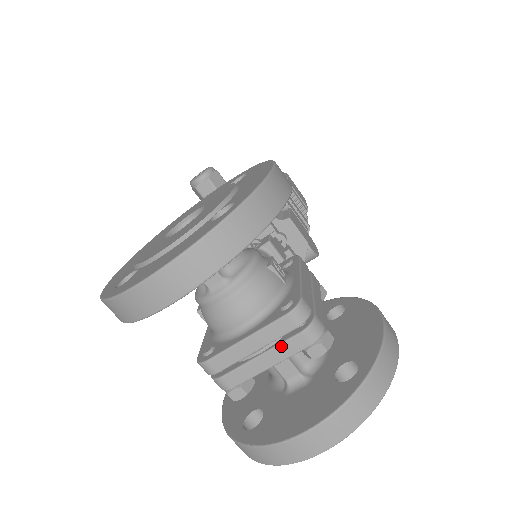
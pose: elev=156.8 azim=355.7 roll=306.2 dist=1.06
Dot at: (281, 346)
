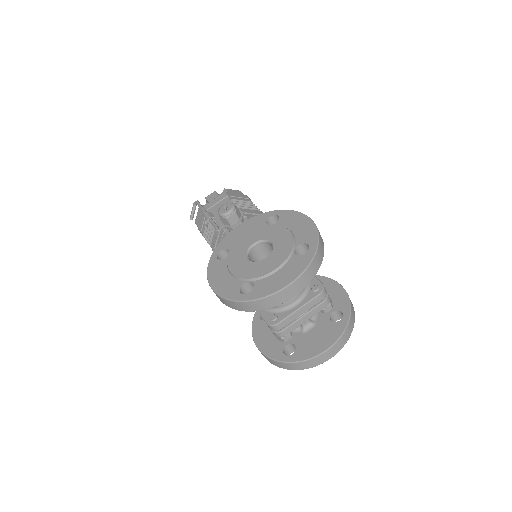
Dot at: (314, 309)
